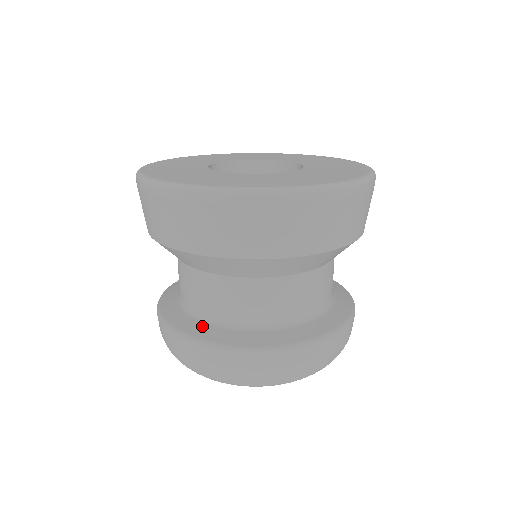
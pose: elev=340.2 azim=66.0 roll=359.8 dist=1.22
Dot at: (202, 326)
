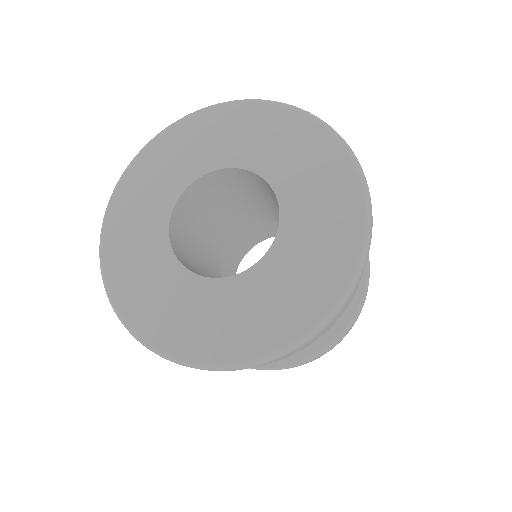
Dot at: occluded
